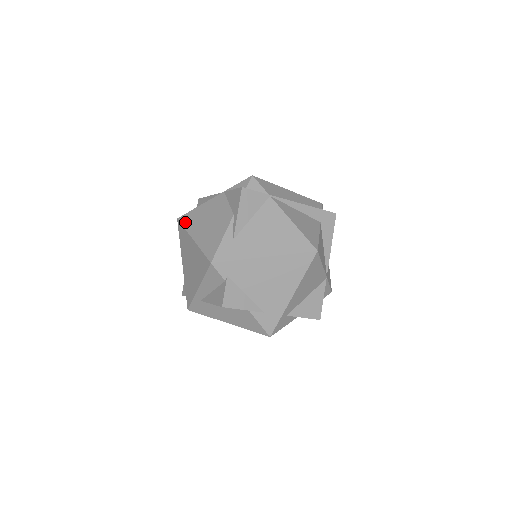
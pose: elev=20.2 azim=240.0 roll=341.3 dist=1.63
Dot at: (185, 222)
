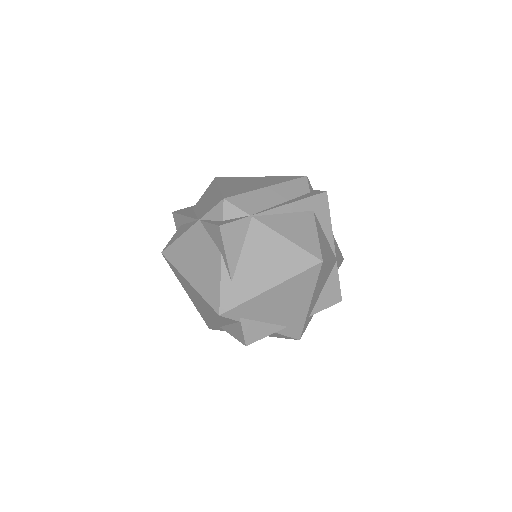
Dot at: (172, 259)
